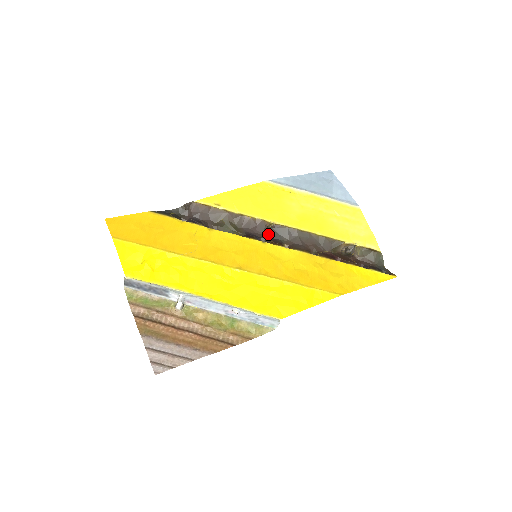
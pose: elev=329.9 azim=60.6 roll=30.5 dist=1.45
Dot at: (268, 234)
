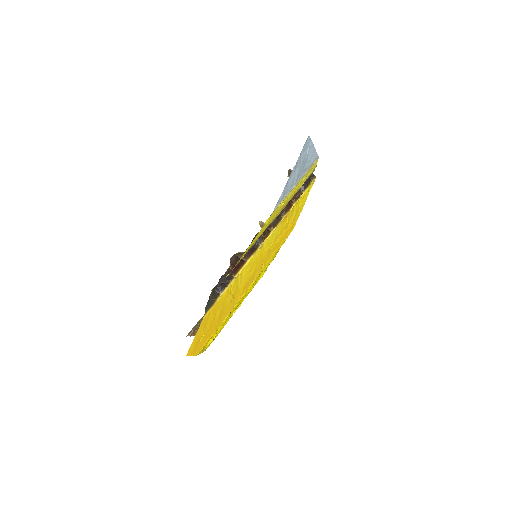
Dot at: occluded
